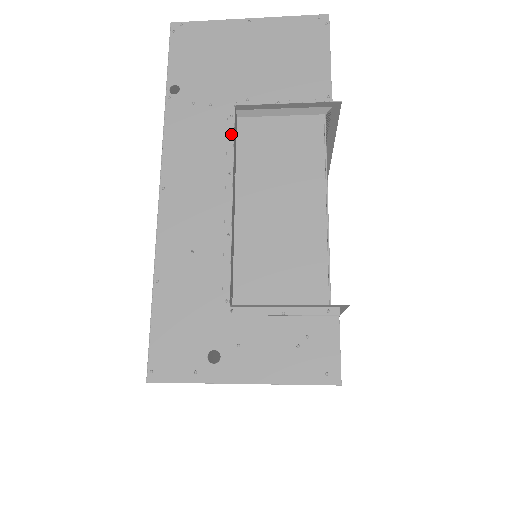
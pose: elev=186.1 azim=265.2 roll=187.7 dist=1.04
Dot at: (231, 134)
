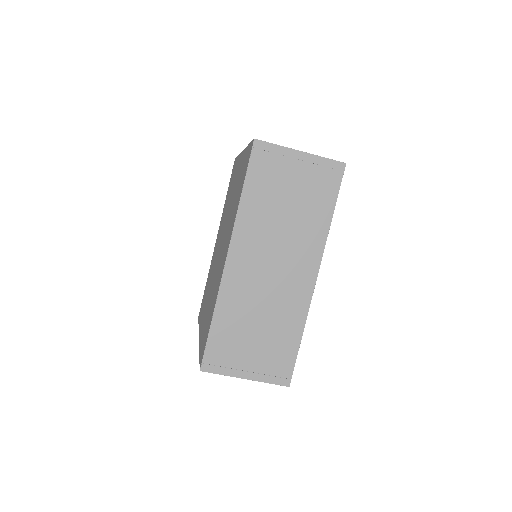
Dot at: occluded
